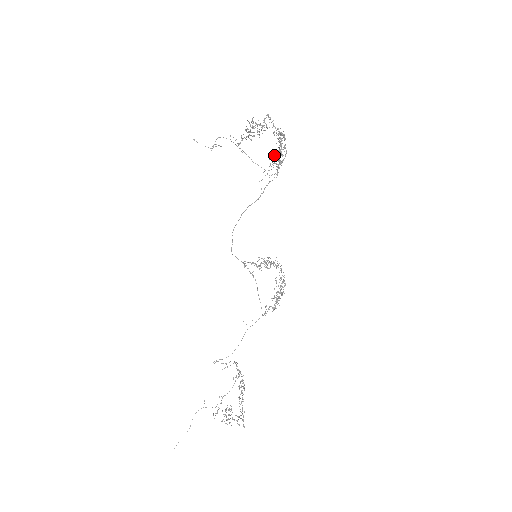
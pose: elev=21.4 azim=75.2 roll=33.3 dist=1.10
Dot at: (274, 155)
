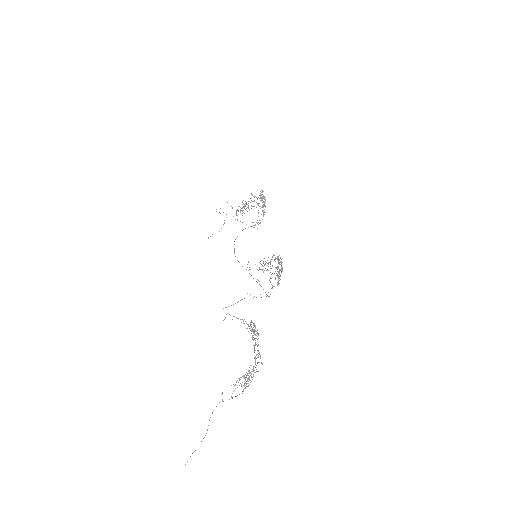
Dot at: occluded
